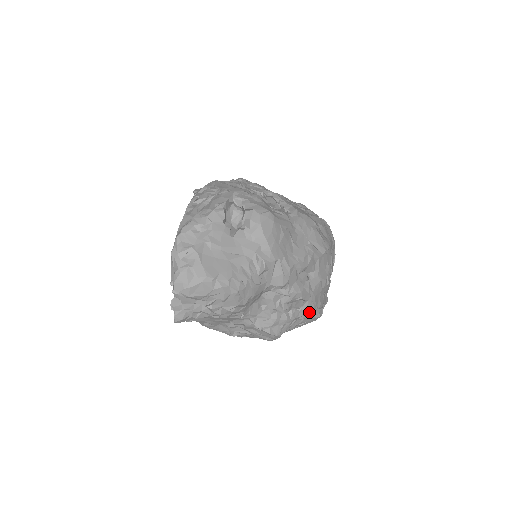
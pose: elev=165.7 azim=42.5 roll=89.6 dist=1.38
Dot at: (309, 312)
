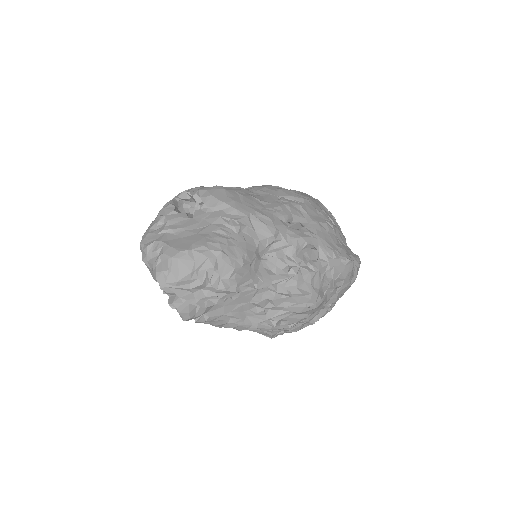
Dot at: (332, 259)
